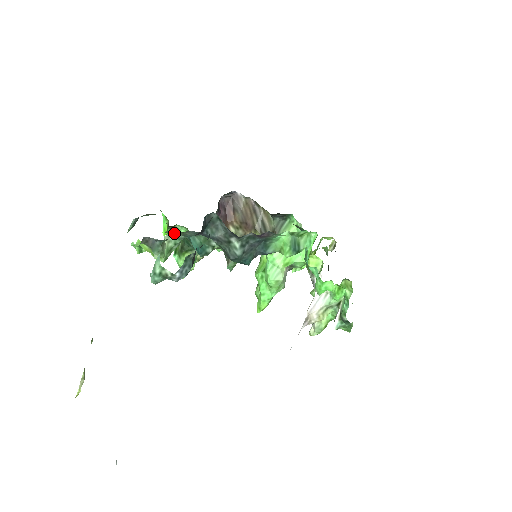
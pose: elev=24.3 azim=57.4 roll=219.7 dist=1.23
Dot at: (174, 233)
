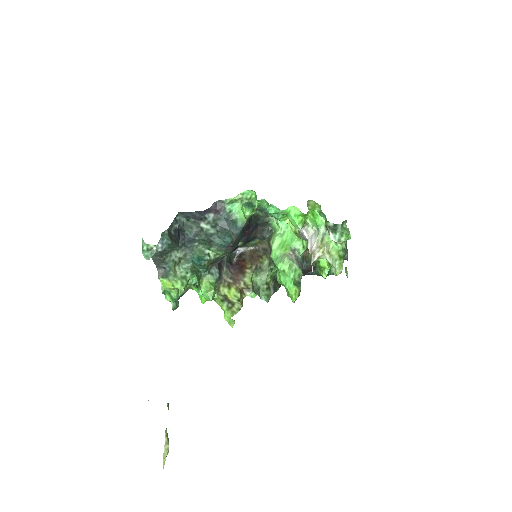
Dot at: (181, 265)
